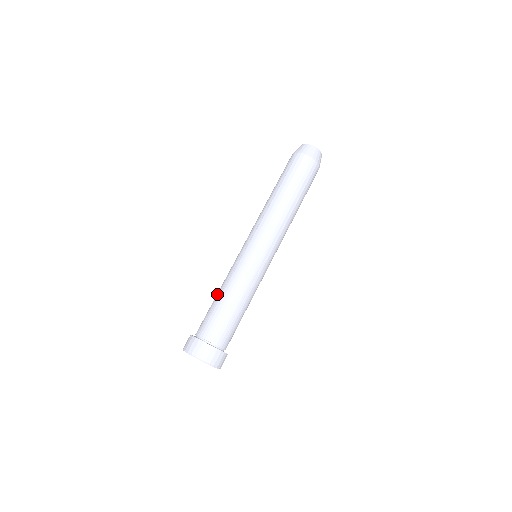
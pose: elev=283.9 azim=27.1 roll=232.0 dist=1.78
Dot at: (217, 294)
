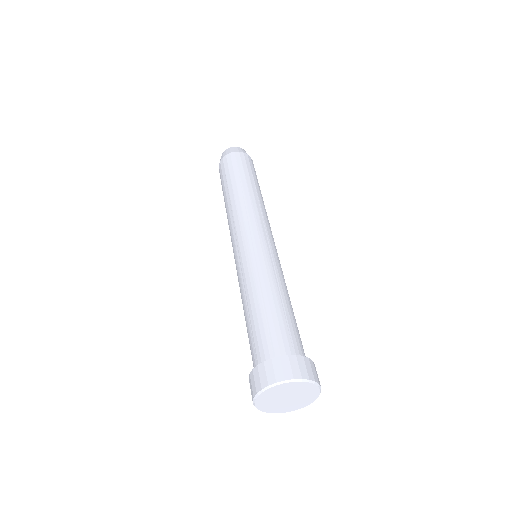
Dot at: (244, 312)
